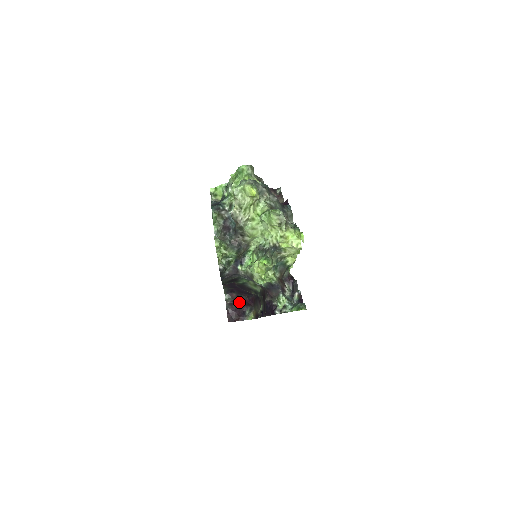
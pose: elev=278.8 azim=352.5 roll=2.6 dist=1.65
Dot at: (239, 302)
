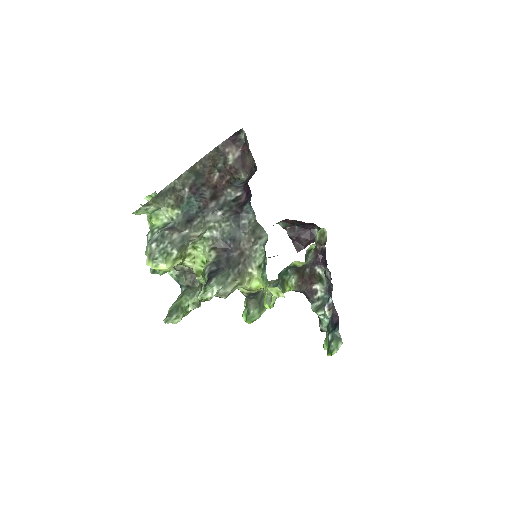
Dot at: (300, 225)
